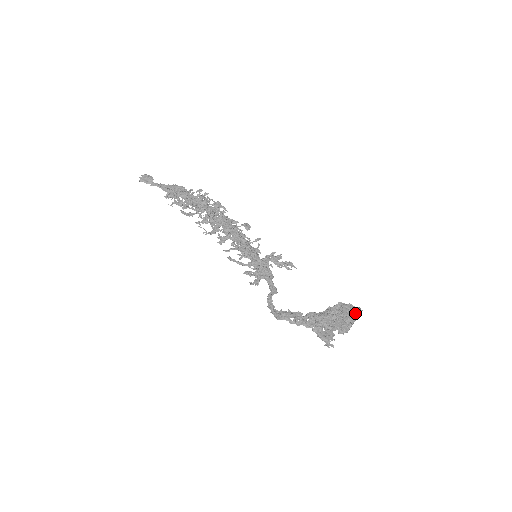
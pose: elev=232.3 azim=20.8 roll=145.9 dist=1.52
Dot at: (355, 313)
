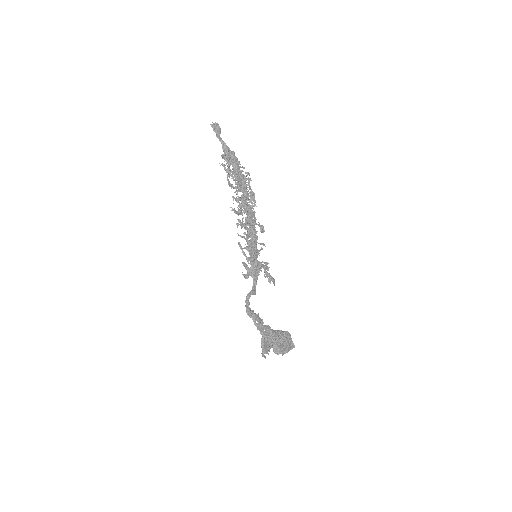
Dot at: (292, 346)
